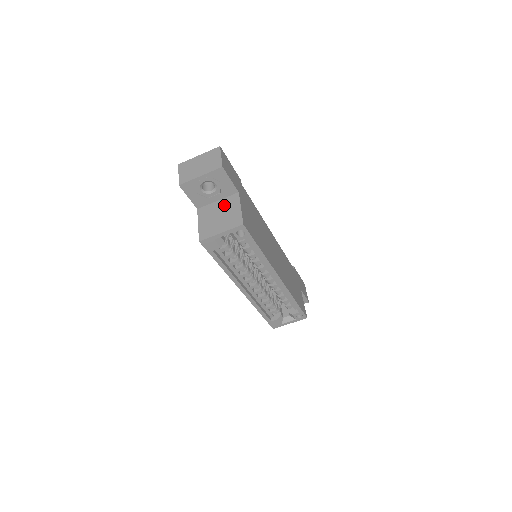
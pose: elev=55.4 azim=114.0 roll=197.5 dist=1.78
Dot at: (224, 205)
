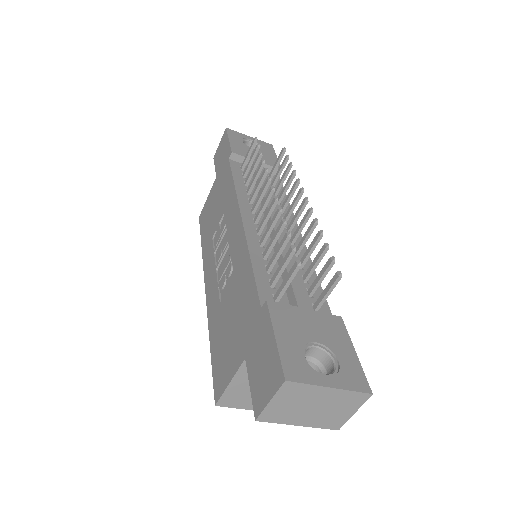
Dot at: occluded
